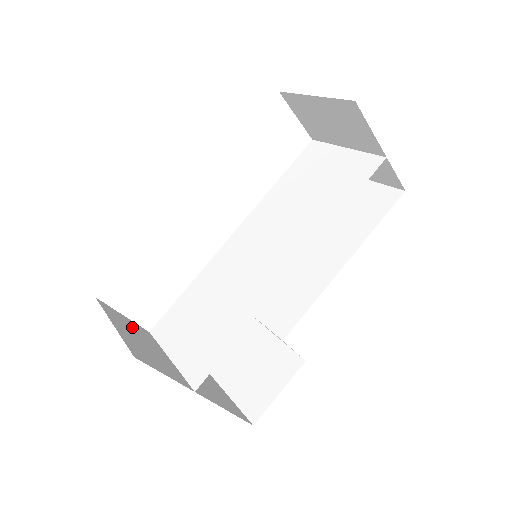
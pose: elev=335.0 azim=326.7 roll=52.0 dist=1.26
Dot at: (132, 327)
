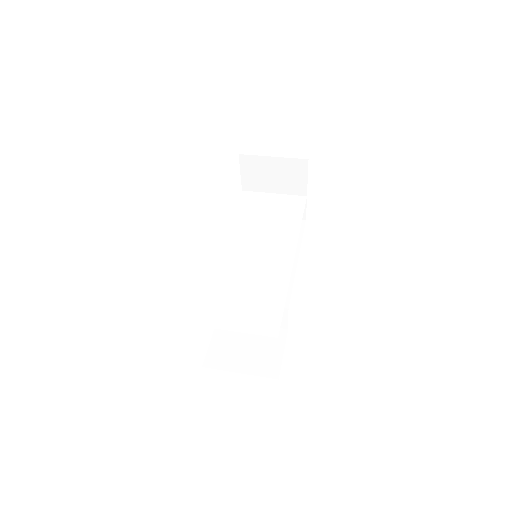
Dot at: occluded
